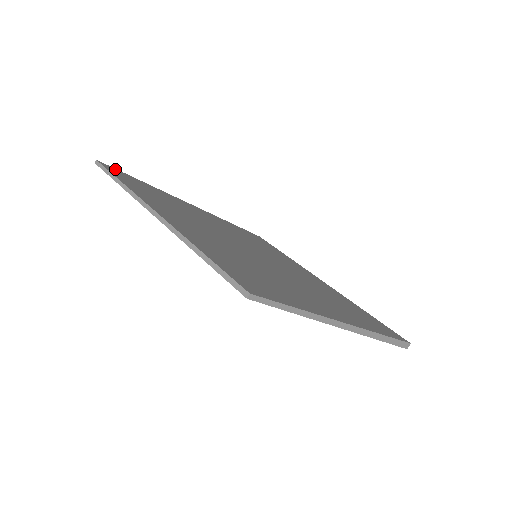
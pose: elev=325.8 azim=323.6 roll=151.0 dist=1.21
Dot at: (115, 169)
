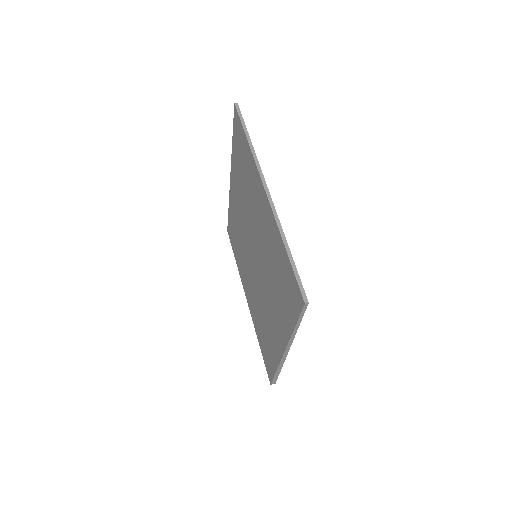
Dot at: occluded
